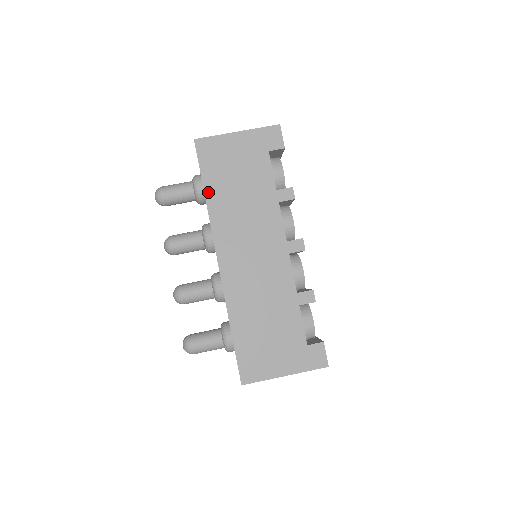
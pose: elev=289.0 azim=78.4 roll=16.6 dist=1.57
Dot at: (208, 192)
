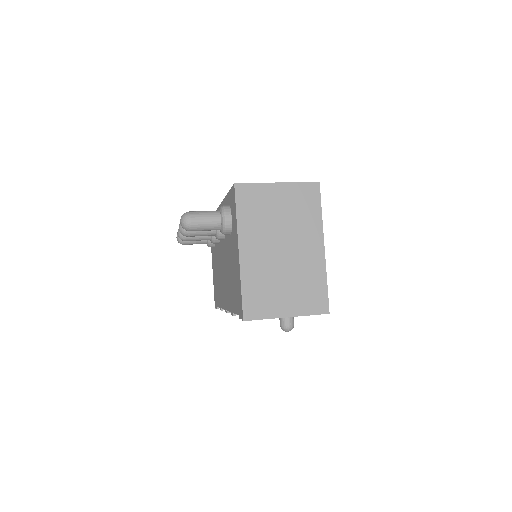
Dot at: occluded
